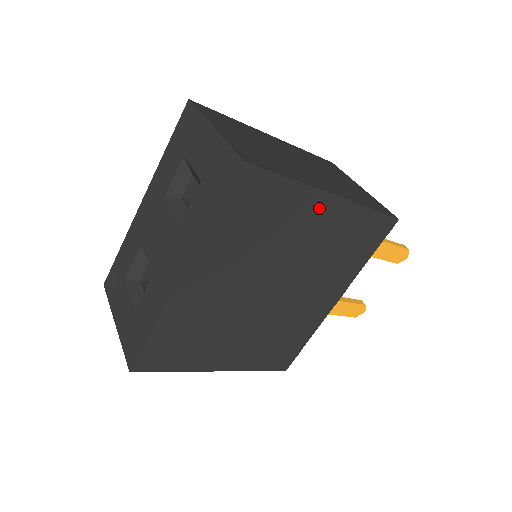
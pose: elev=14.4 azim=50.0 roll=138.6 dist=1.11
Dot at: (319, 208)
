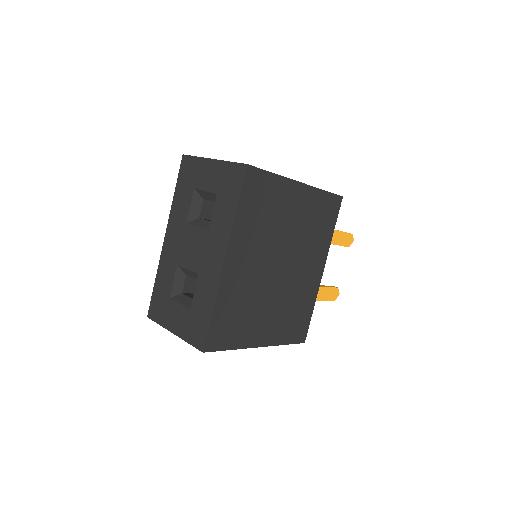
Dot at: (295, 194)
